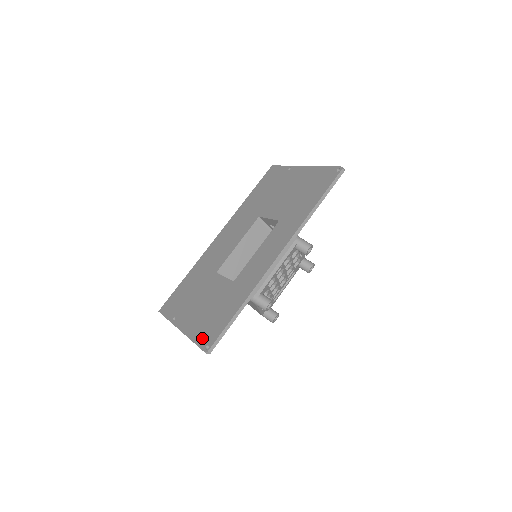
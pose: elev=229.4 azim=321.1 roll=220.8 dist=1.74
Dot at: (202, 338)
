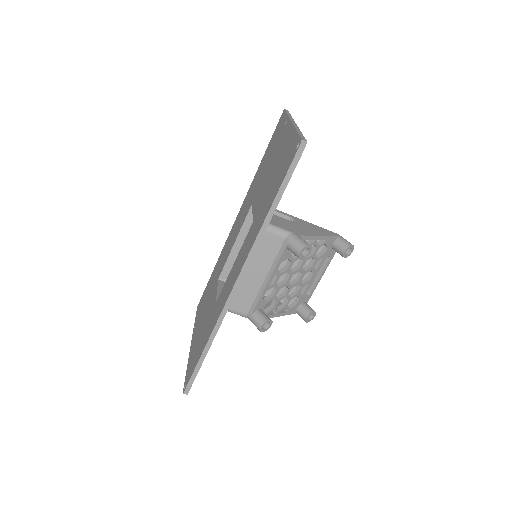
Dot at: (188, 371)
